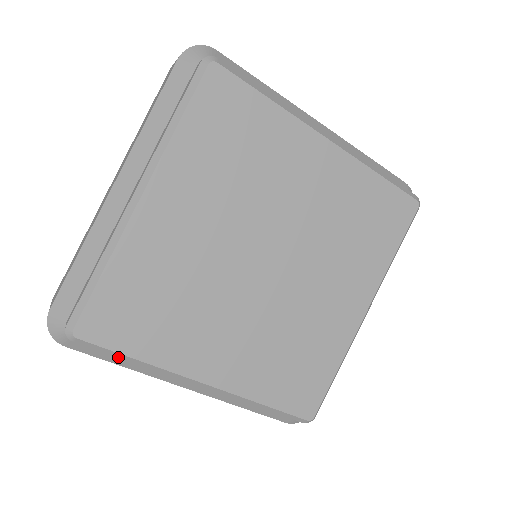
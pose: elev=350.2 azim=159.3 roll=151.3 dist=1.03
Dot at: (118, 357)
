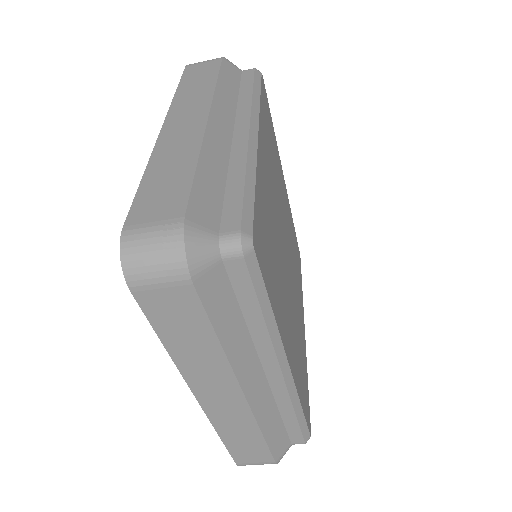
Dot at: (259, 300)
